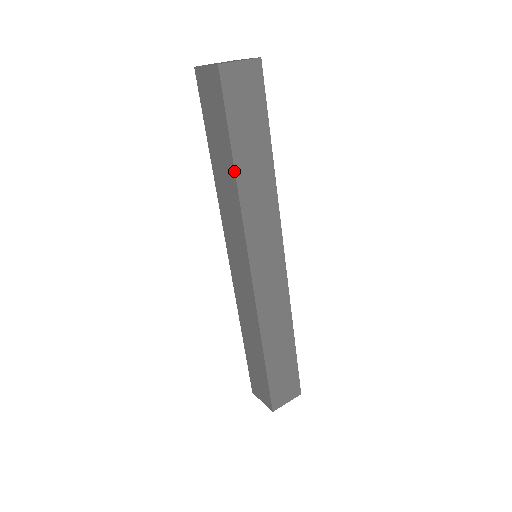
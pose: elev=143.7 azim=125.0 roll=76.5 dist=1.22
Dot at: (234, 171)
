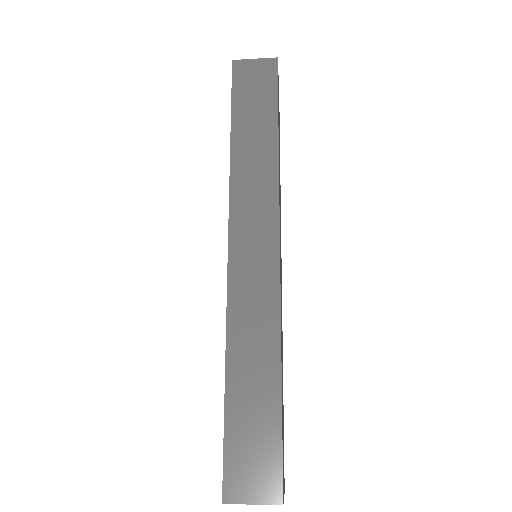
Dot at: (278, 140)
